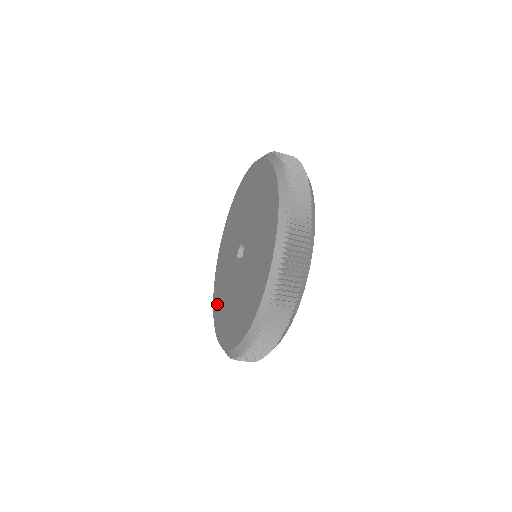
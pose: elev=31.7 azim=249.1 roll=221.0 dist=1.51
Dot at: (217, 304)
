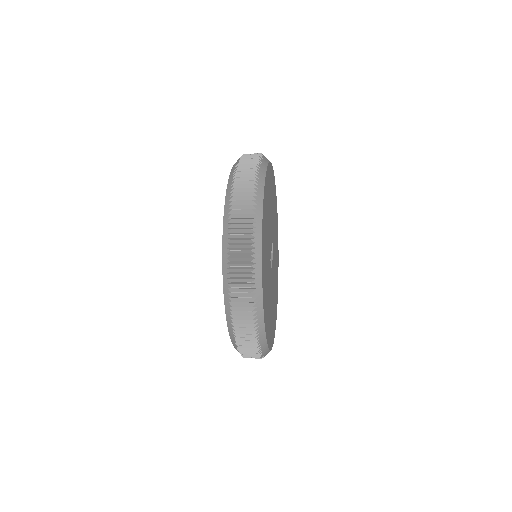
Dot at: occluded
